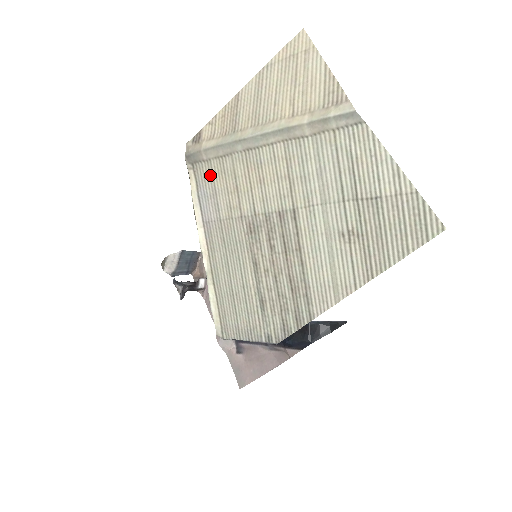
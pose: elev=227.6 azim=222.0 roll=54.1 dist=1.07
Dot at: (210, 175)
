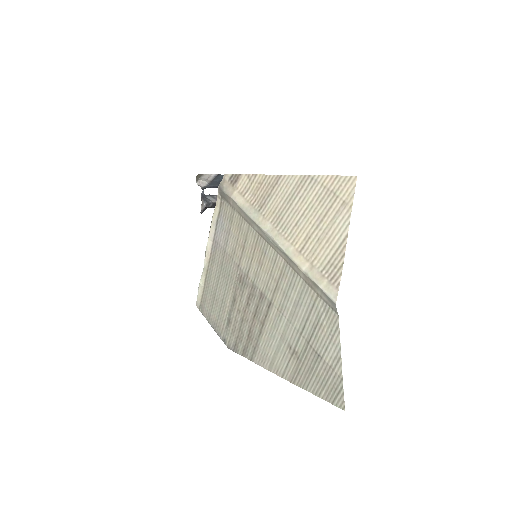
Dot at: (230, 218)
